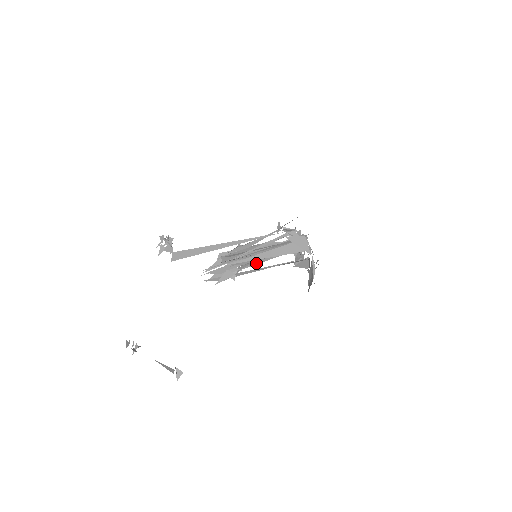
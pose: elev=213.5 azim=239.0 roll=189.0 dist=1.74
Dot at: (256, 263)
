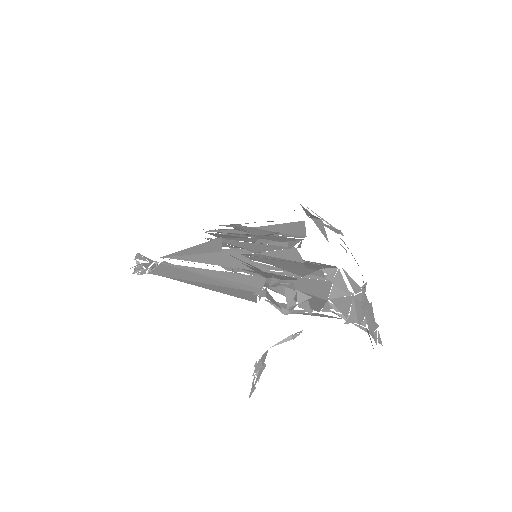
Dot at: occluded
